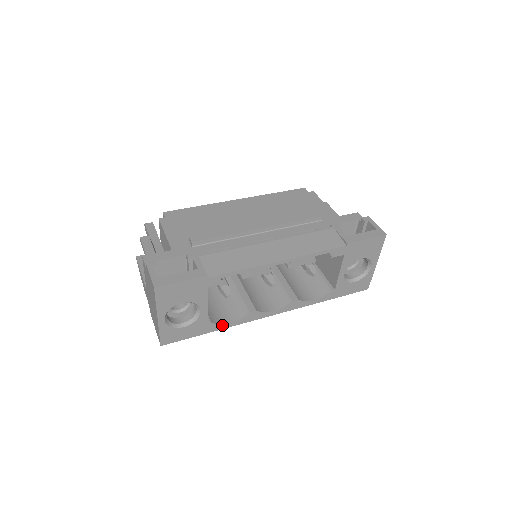
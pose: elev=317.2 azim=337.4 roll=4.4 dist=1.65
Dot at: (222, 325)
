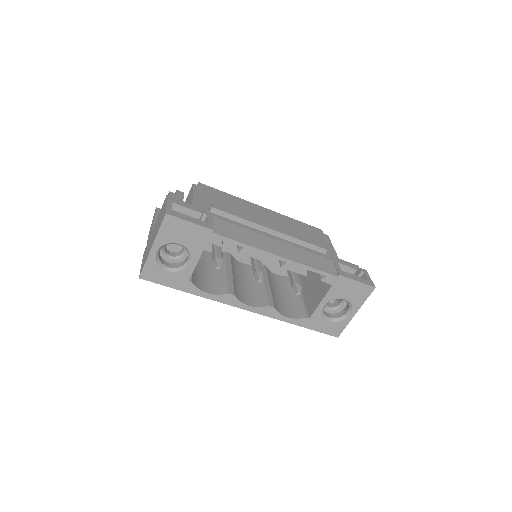
Dot at: (199, 291)
